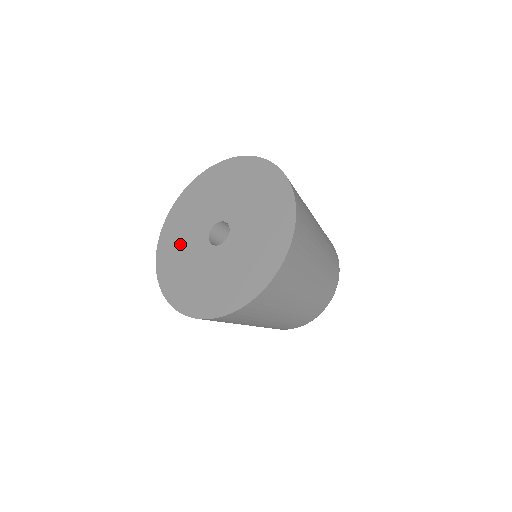
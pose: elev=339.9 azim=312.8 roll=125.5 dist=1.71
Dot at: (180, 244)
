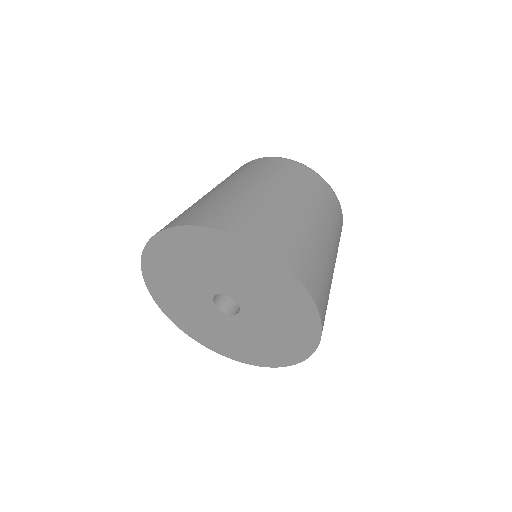
Dot at: (182, 304)
